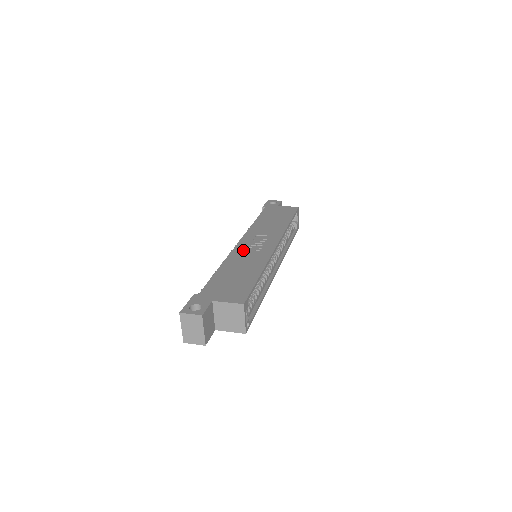
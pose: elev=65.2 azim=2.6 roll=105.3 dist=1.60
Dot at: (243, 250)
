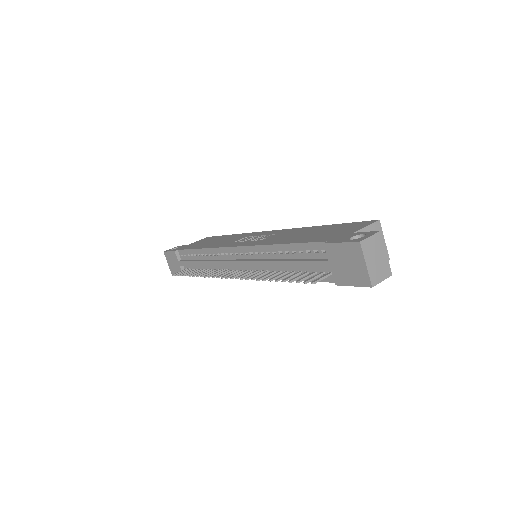
Dot at: (258, 241)
